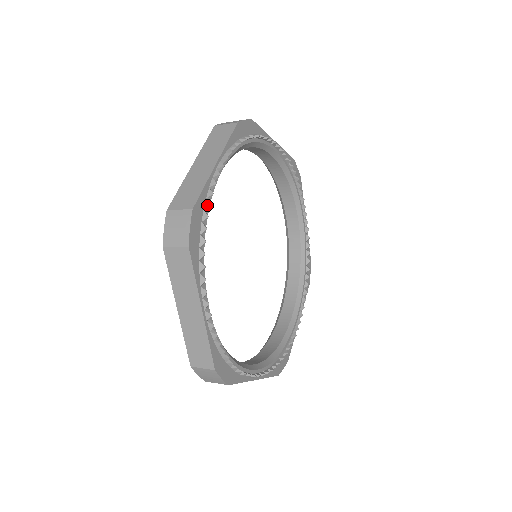
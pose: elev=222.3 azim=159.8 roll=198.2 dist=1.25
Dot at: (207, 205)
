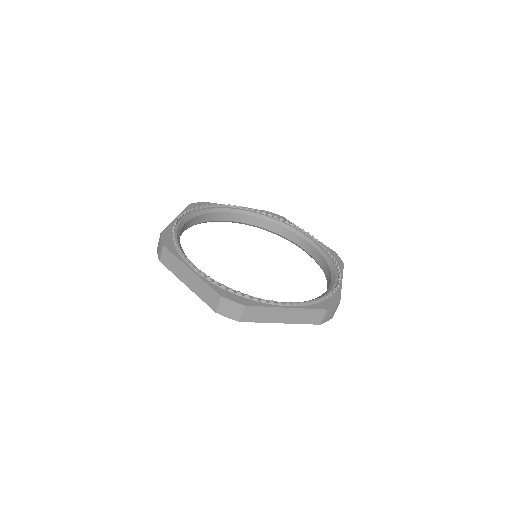
Dot at: (172, 230)
